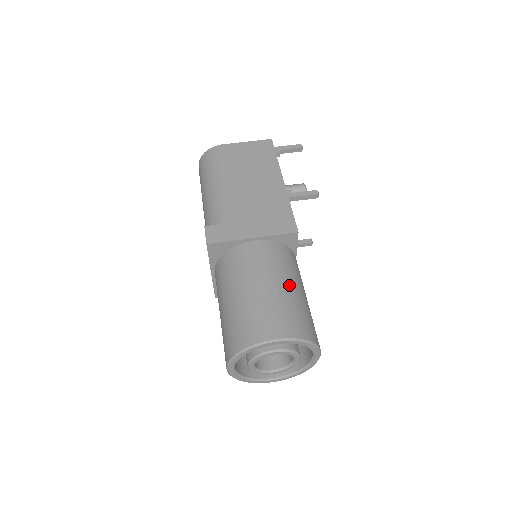
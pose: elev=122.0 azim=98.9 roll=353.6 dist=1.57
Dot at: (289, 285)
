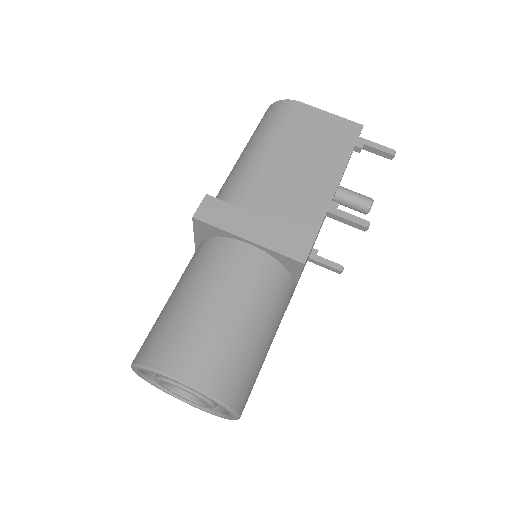
Dot at: (250, 321)
